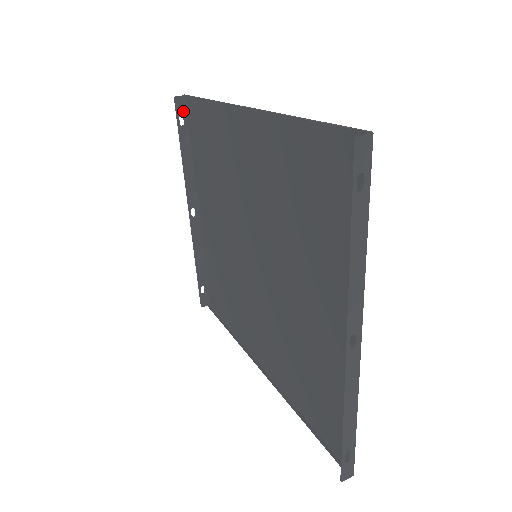
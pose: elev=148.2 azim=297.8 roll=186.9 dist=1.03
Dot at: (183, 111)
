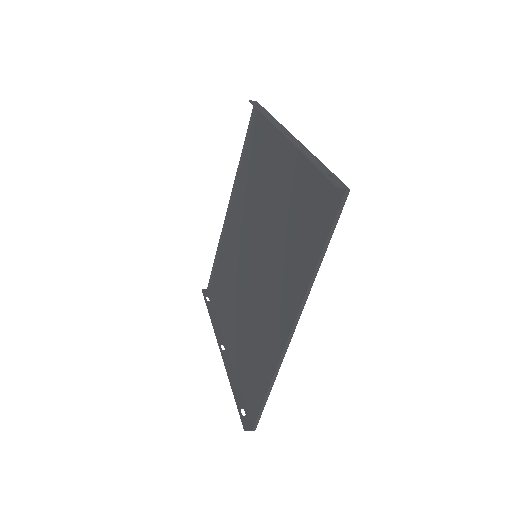
Dot at: (208, 295)
